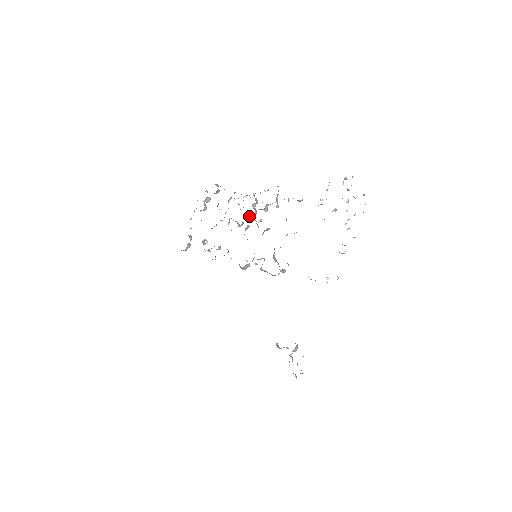
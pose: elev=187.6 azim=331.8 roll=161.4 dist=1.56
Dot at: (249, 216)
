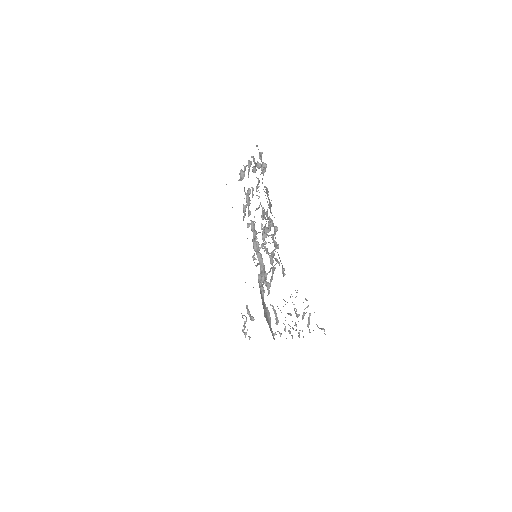
Dot at: (262, 229)
